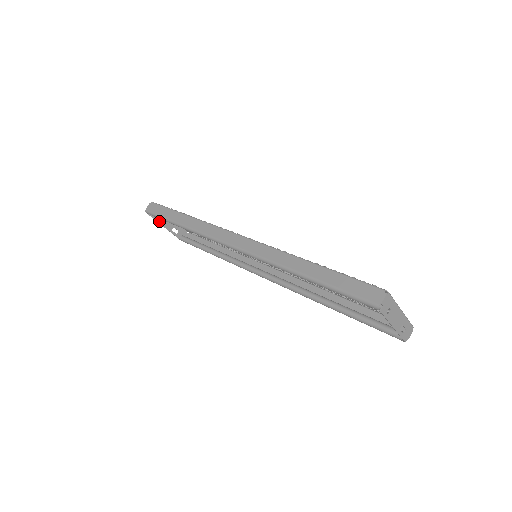
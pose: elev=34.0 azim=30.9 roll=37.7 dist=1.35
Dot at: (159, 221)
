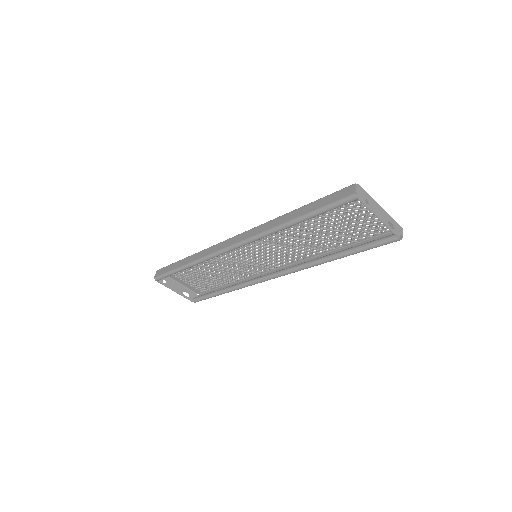
Dot at: (169, 287)
